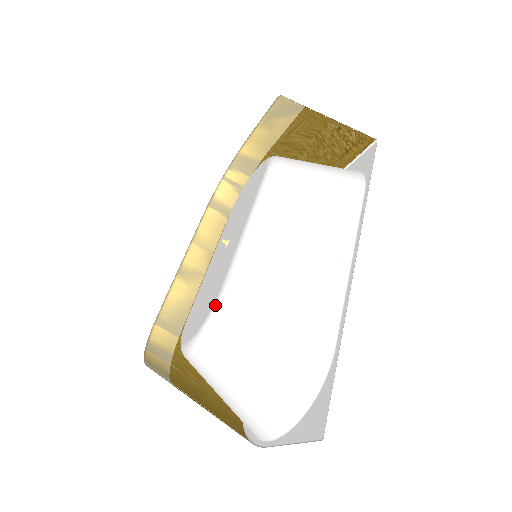
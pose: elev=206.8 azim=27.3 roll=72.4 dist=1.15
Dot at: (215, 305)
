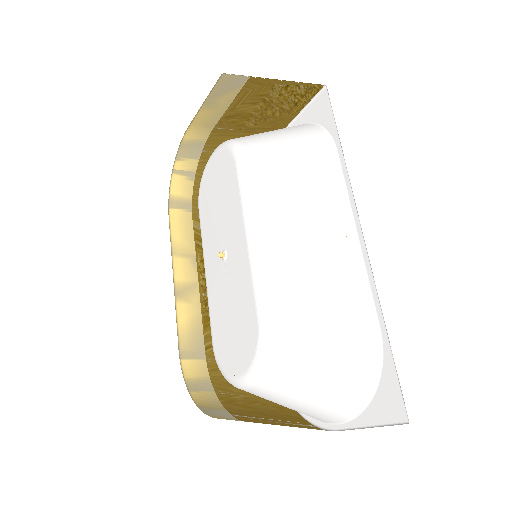
Dot at: (260, 339)
